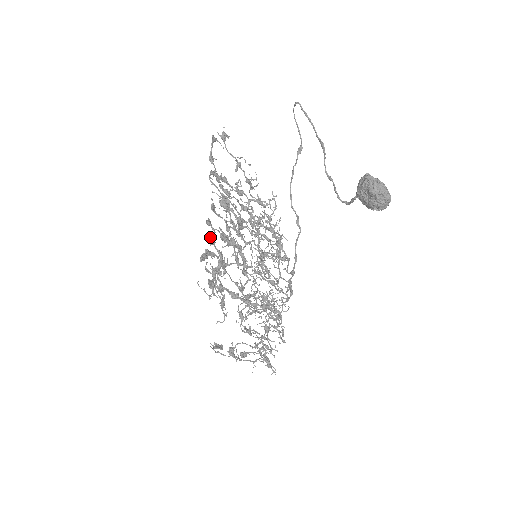
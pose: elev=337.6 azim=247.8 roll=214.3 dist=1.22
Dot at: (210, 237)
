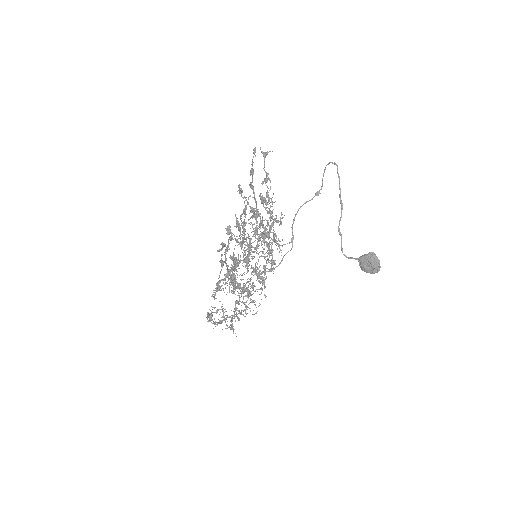
Dot at: occluded
